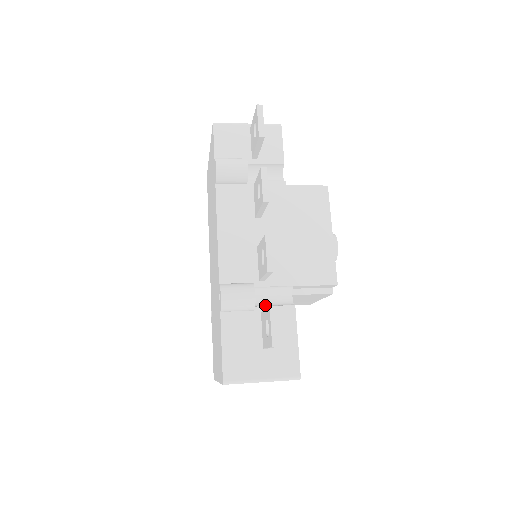
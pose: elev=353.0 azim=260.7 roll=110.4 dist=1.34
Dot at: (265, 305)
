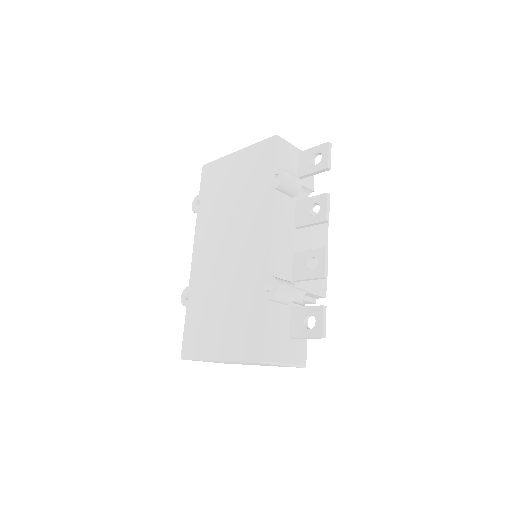
Dot at: occluded
